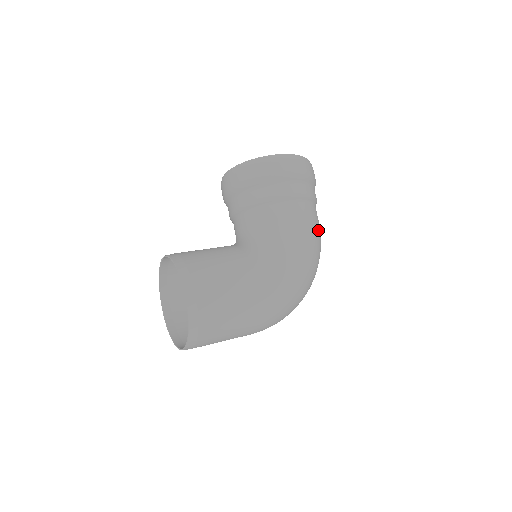
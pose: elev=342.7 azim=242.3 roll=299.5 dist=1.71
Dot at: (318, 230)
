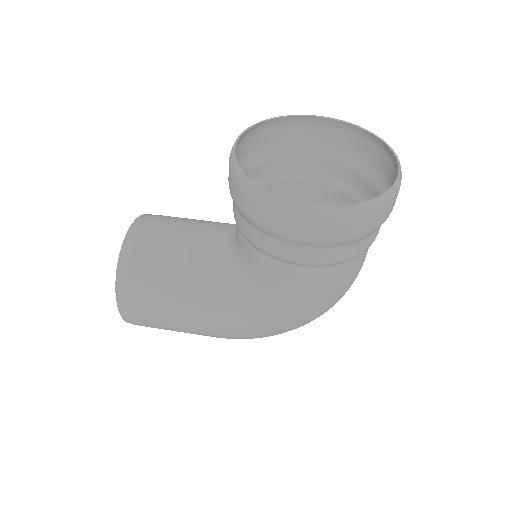
Dot at: (336, 292)
